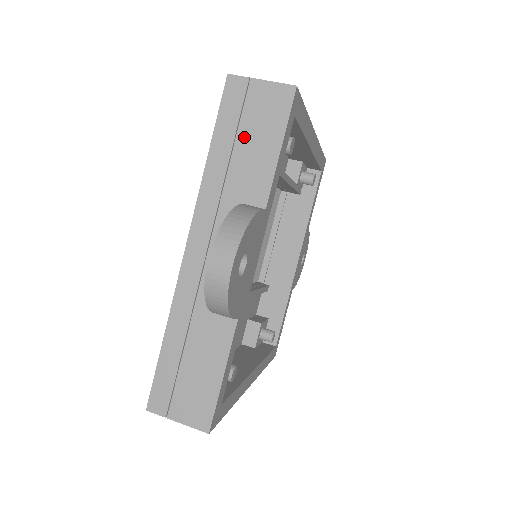
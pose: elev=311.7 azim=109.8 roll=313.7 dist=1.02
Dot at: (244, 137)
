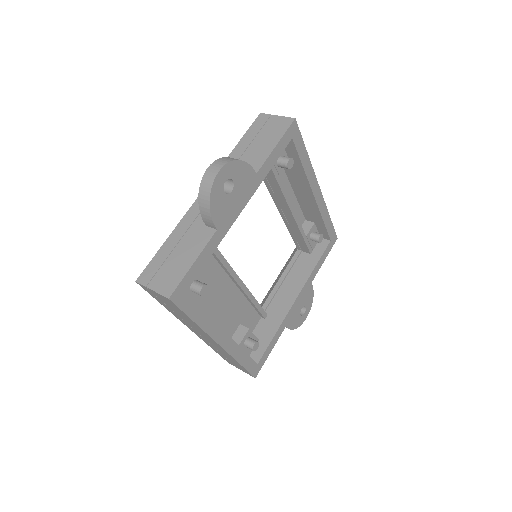
Dot at: (258, 140)
